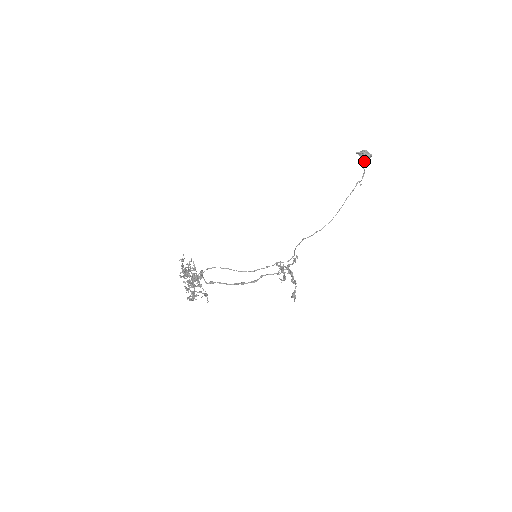
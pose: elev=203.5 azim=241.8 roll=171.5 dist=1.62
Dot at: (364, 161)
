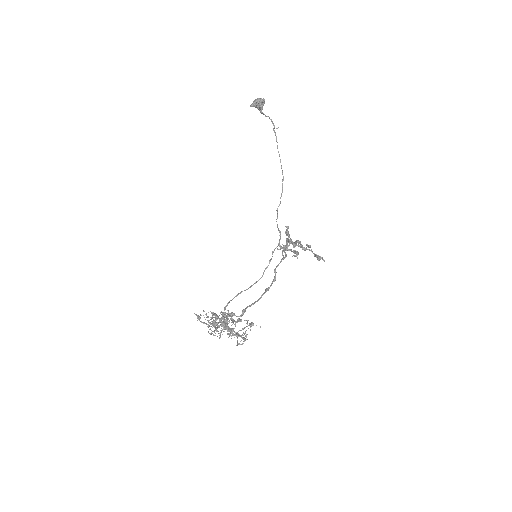
Dot at: occluded
